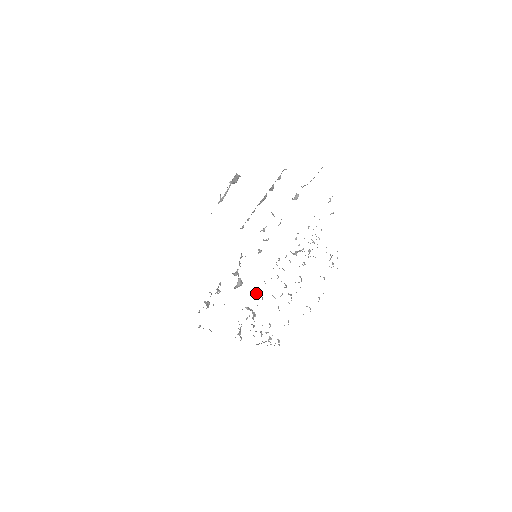
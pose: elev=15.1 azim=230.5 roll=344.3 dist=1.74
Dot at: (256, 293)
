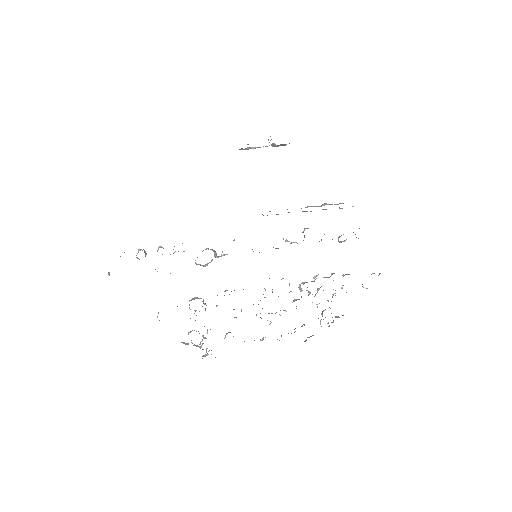
Dot at: (229, 294)
